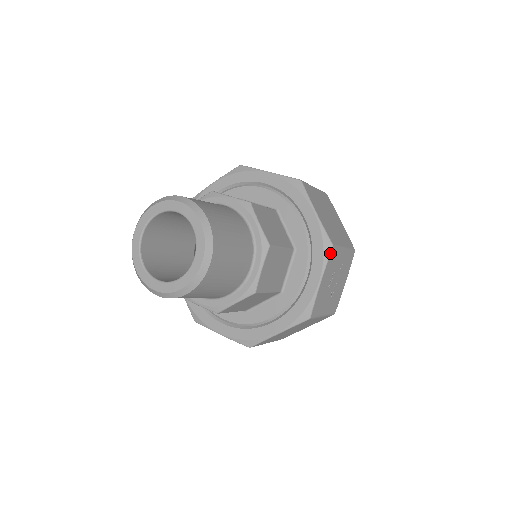
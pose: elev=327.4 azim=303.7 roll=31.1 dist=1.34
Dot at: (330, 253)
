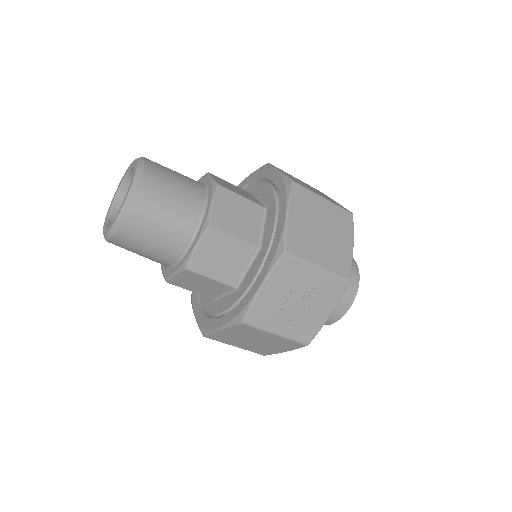
Dot at: (279, 259)
